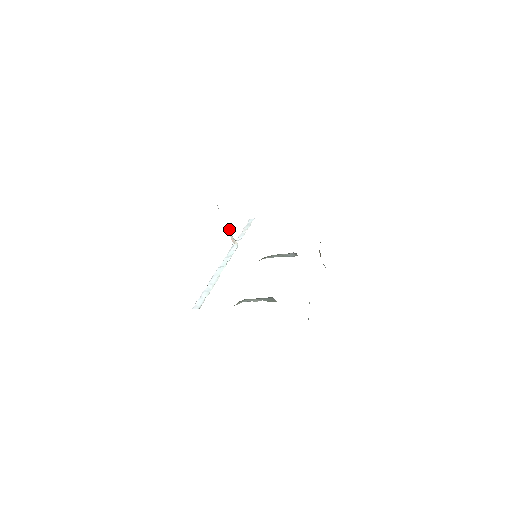
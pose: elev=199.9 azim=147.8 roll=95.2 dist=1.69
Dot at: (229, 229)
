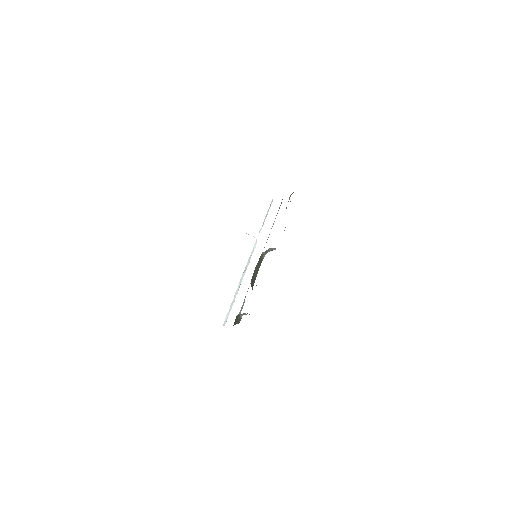
Dot at: occluded
